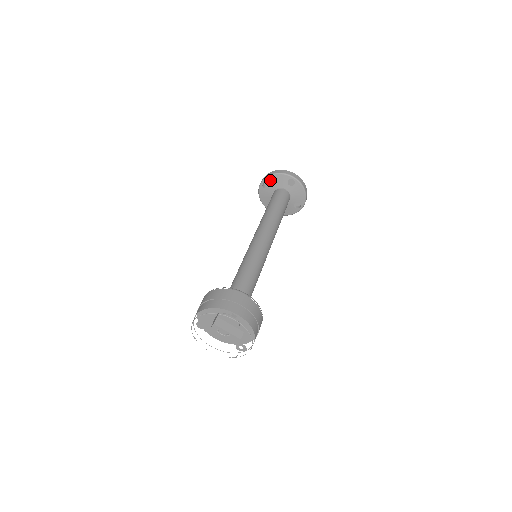
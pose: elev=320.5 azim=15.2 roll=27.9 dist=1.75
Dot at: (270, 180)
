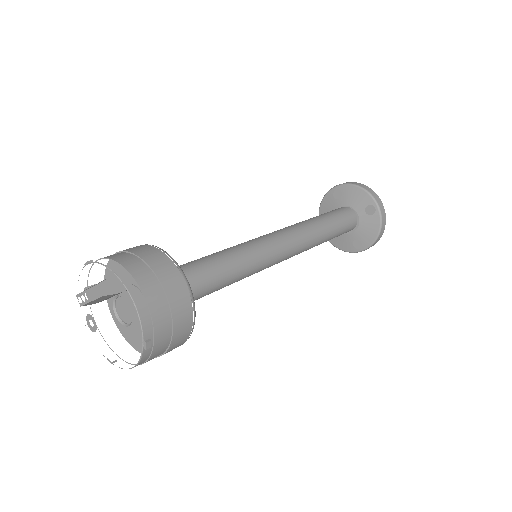
Dot at: occluded
